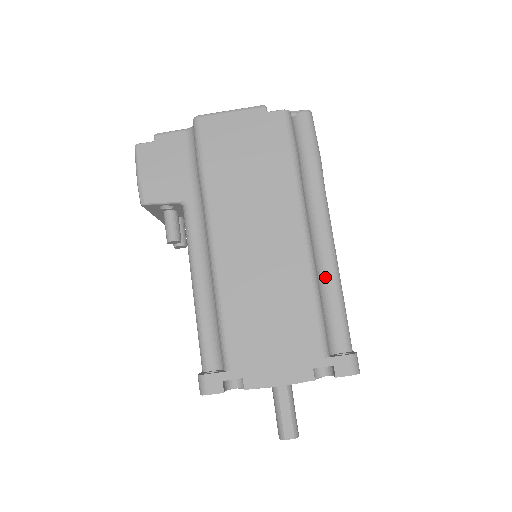
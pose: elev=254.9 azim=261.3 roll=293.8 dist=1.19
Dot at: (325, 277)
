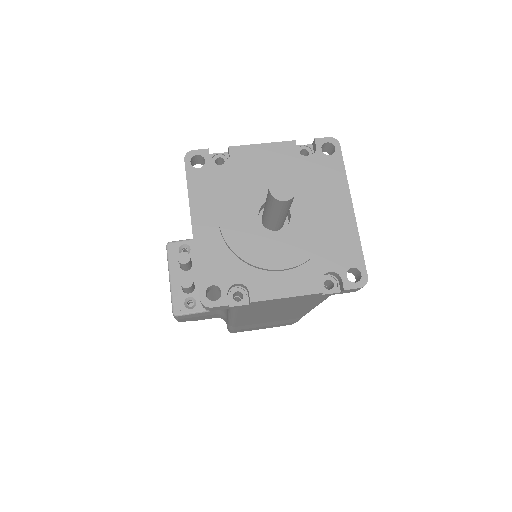
Dot at: occluded
